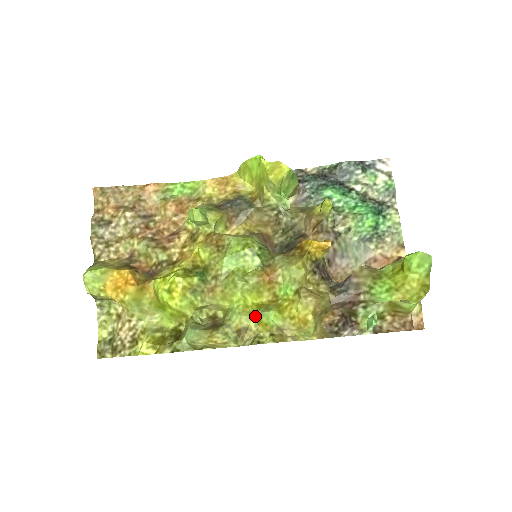
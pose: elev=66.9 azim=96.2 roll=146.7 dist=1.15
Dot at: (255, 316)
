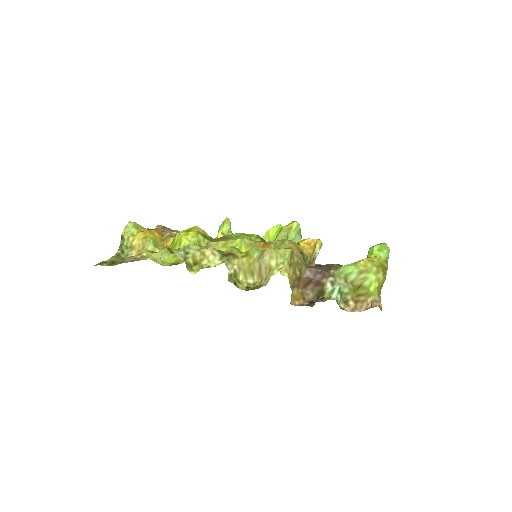
Dot at: (244, 252)
